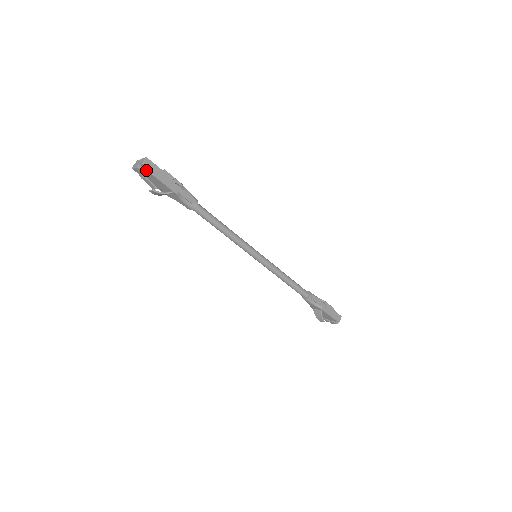
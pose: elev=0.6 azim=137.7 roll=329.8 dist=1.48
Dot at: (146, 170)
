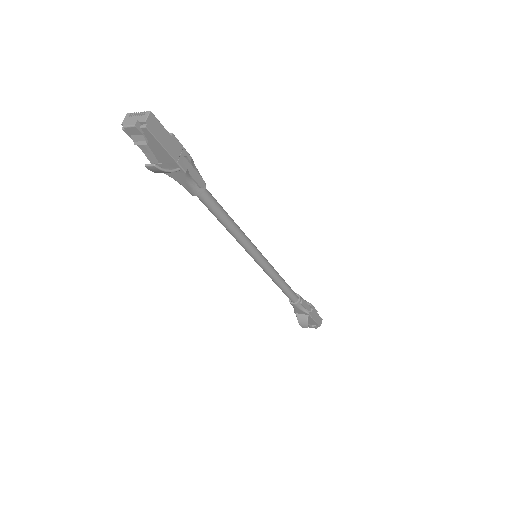
Dot at: (149, 132)
